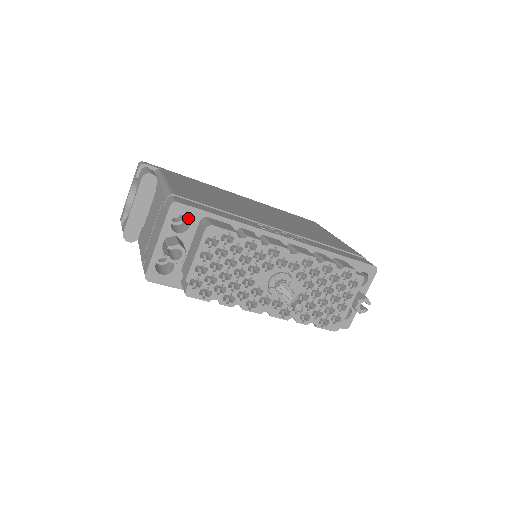
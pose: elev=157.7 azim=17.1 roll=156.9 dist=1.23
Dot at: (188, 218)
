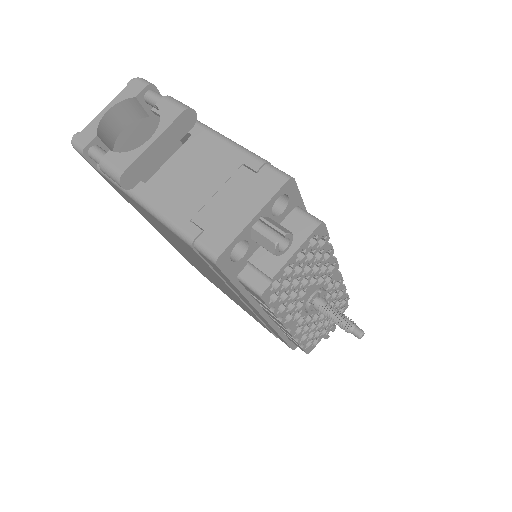
Dot at: (289, 201)
